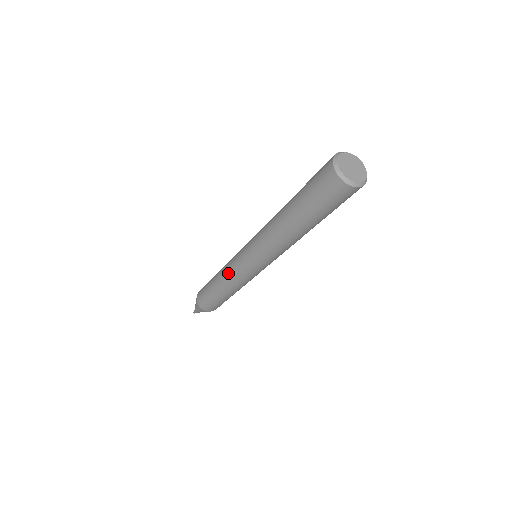
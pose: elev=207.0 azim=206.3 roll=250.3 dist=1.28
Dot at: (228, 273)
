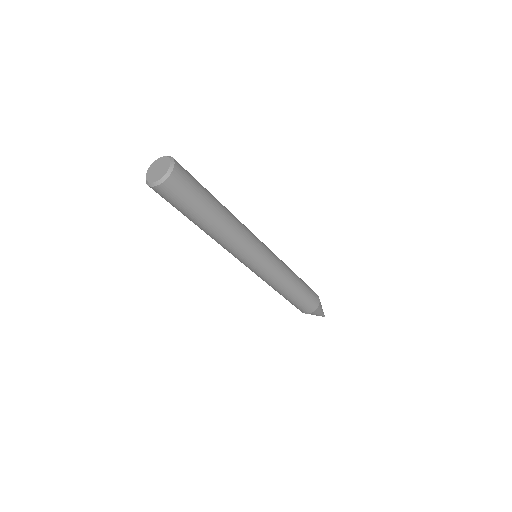
Dot at: occluded
